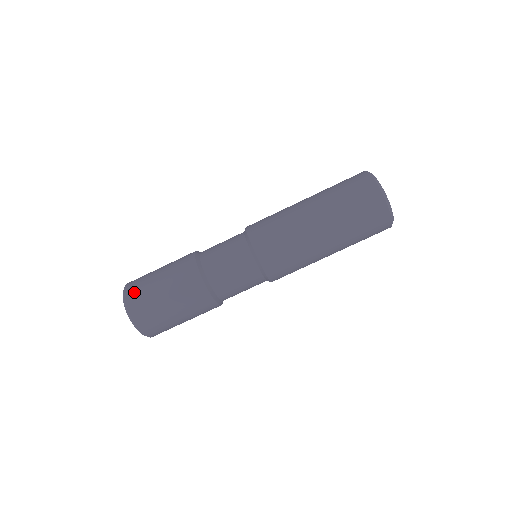
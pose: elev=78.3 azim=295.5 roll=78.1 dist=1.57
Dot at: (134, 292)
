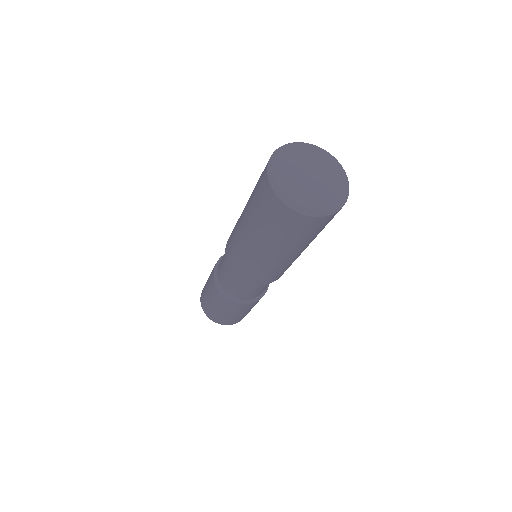
Dot at: (208, 313)
